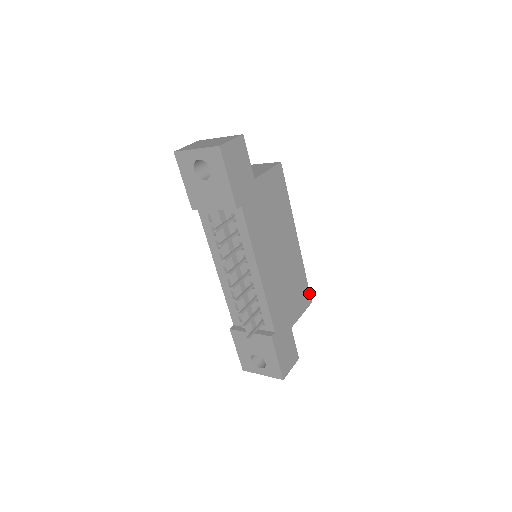
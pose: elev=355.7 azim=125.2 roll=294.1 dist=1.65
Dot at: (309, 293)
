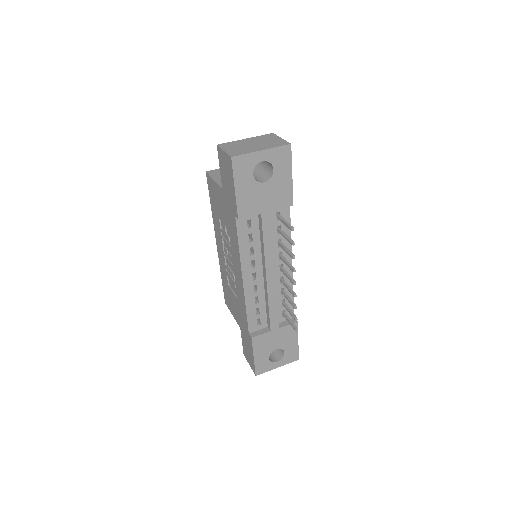
Dot at: occluded
